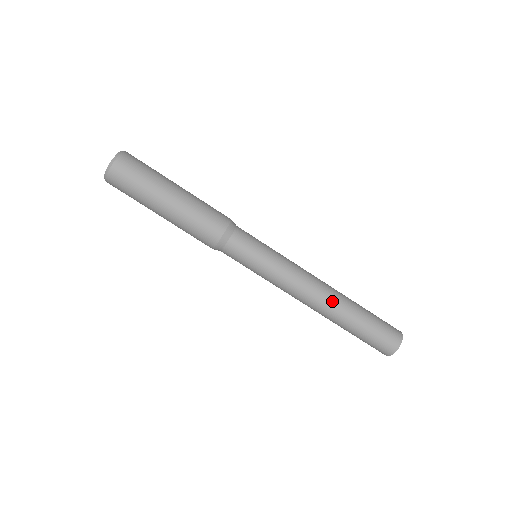
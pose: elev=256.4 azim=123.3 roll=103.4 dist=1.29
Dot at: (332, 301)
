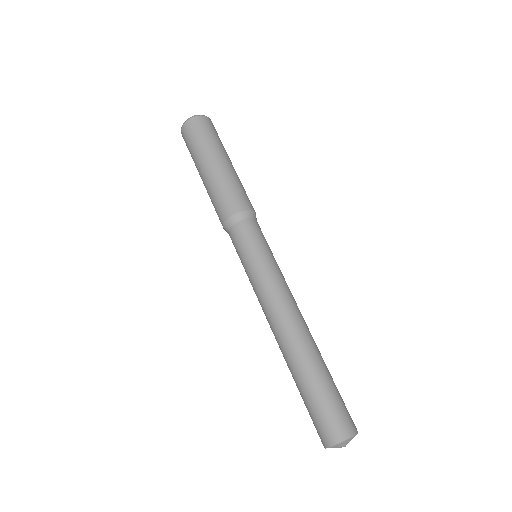
Dot at: (287, 342)
